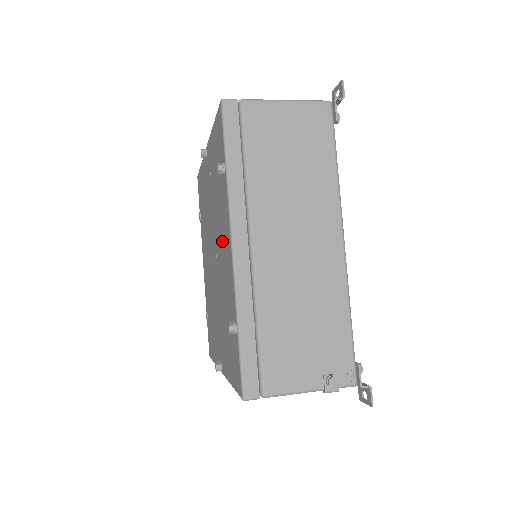
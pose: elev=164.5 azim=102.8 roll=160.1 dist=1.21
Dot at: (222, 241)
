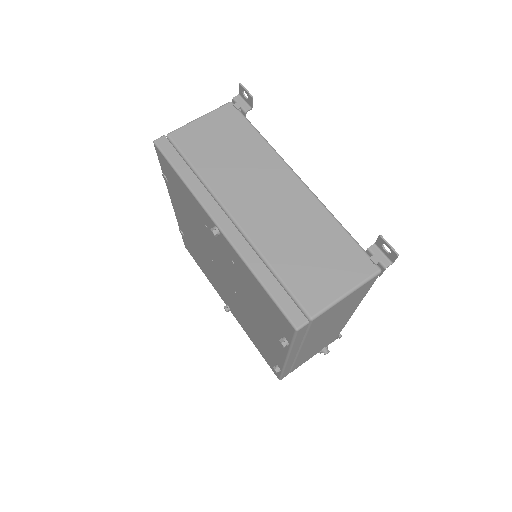
Dot at: (260, 324)
